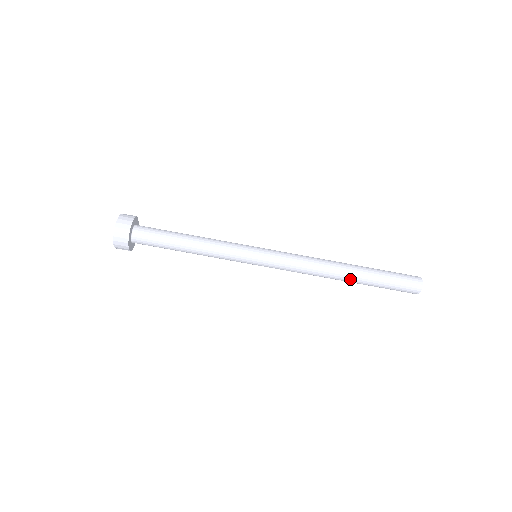
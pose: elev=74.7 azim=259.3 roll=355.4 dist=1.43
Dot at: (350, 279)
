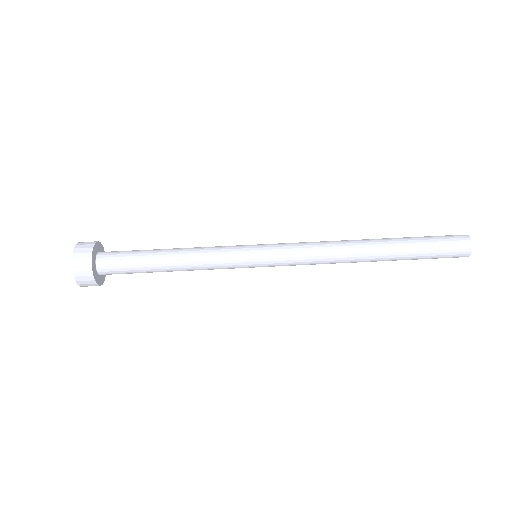
Dot at: (380, 254)
